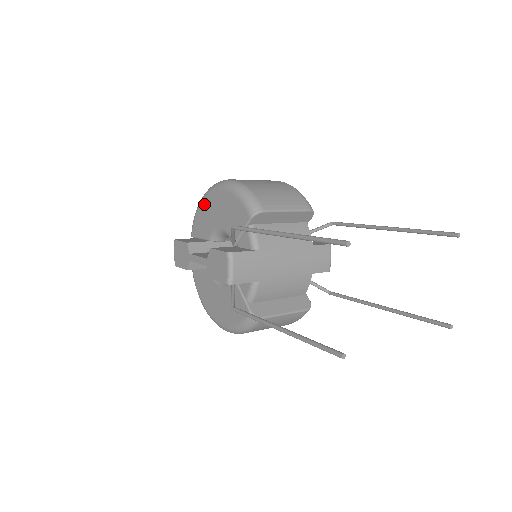
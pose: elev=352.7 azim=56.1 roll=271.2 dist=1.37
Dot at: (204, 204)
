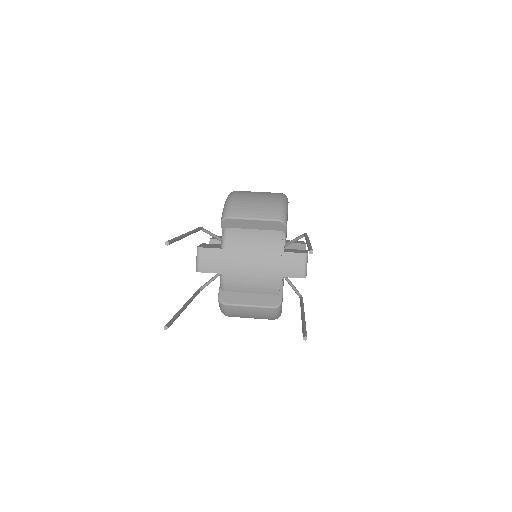
Dot at: occluded
